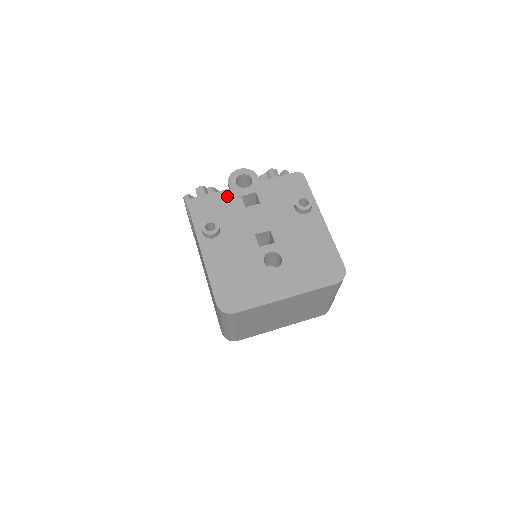
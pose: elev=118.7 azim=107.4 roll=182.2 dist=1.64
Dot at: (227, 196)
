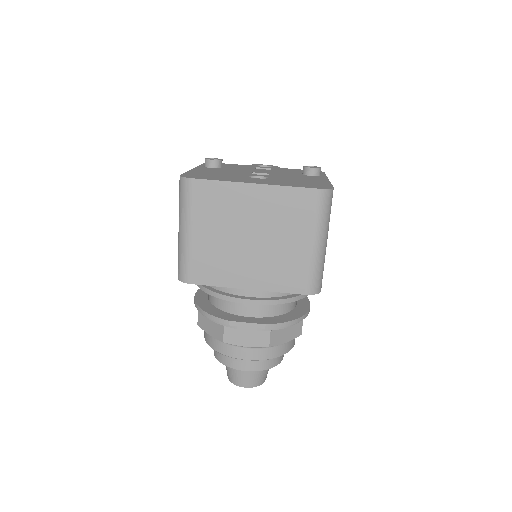
Dot at: occluded
